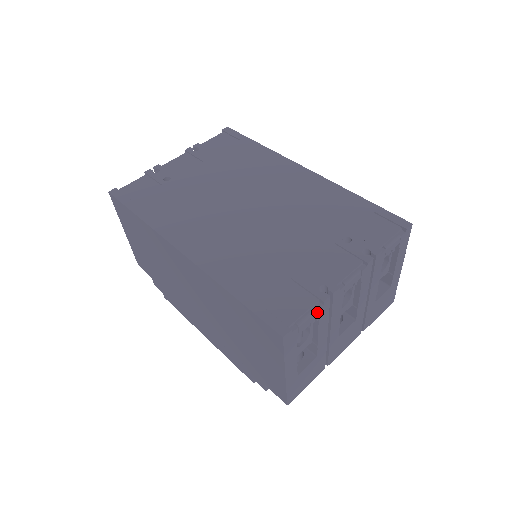
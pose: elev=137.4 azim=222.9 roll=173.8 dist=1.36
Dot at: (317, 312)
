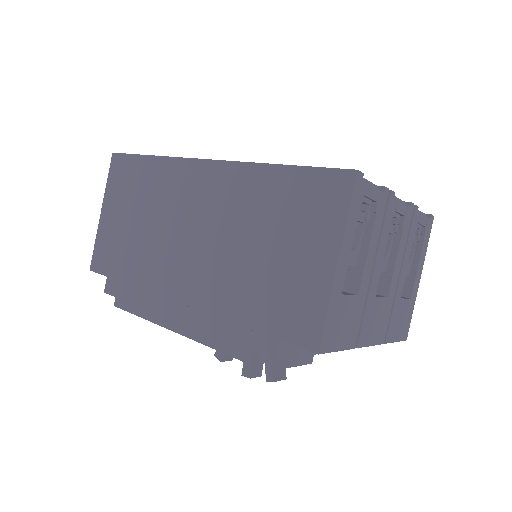
Dot at: (378, 195)
